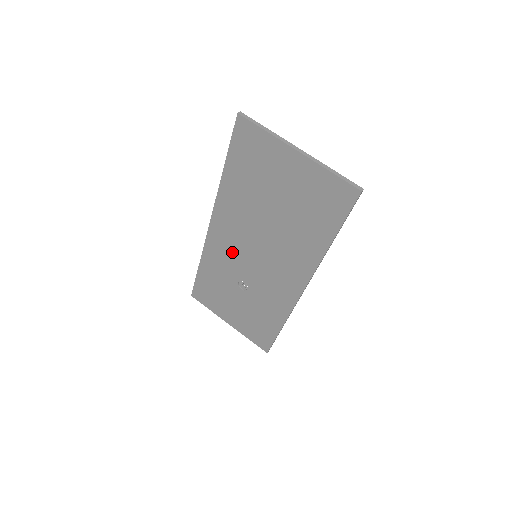
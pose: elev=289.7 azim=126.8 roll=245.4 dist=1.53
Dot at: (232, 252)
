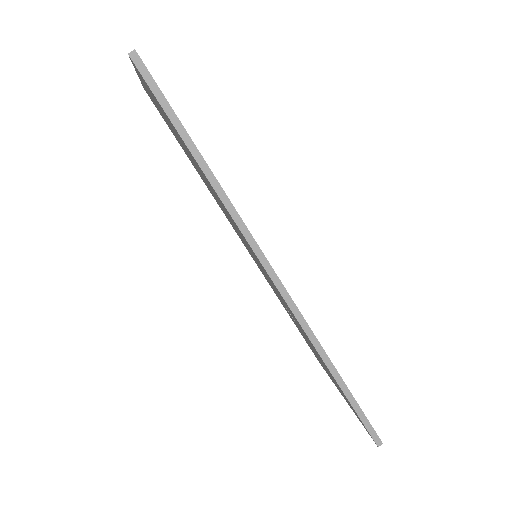
Dot at: occluded
